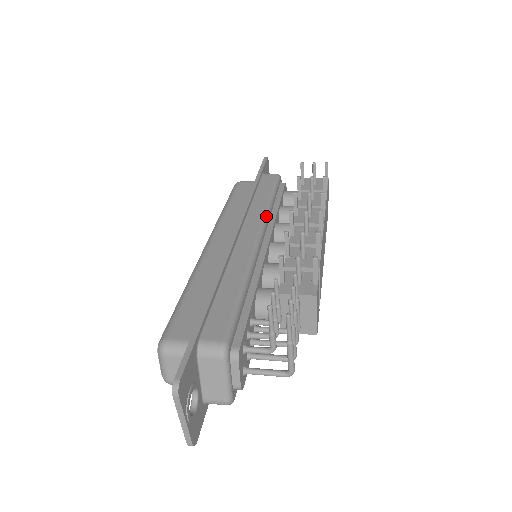
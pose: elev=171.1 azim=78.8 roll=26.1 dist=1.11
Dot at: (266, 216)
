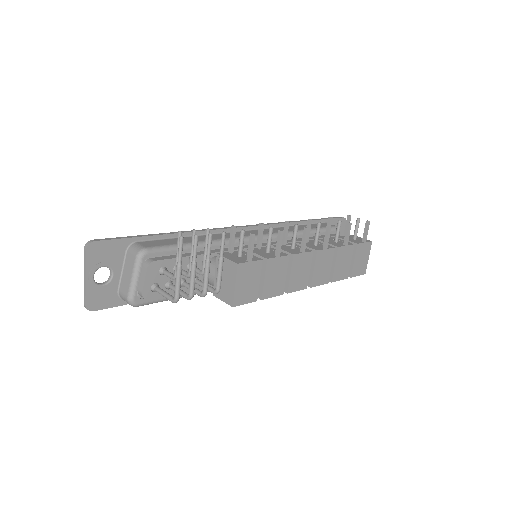
Dot at: occluded
